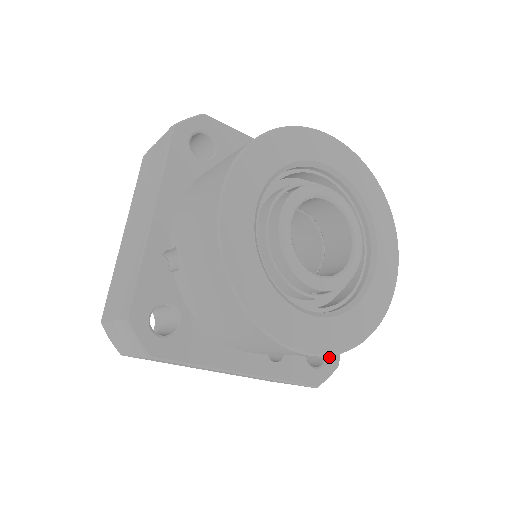
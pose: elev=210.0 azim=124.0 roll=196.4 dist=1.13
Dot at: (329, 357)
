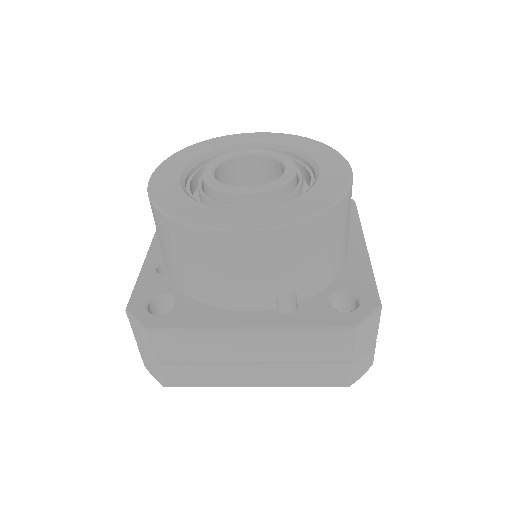
Dot at: (362, 300)
